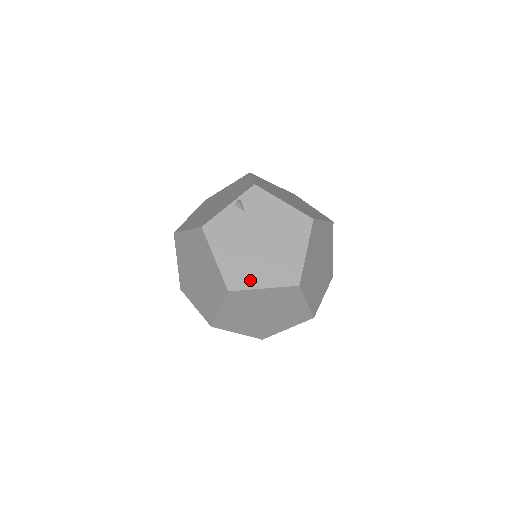
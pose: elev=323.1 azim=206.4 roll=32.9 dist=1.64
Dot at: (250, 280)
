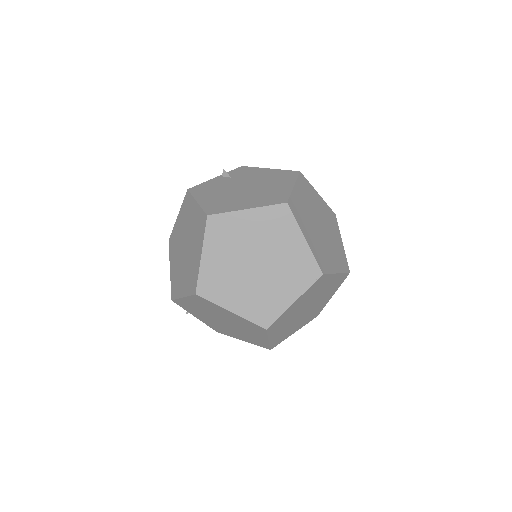
Dot at: (232, 207)
